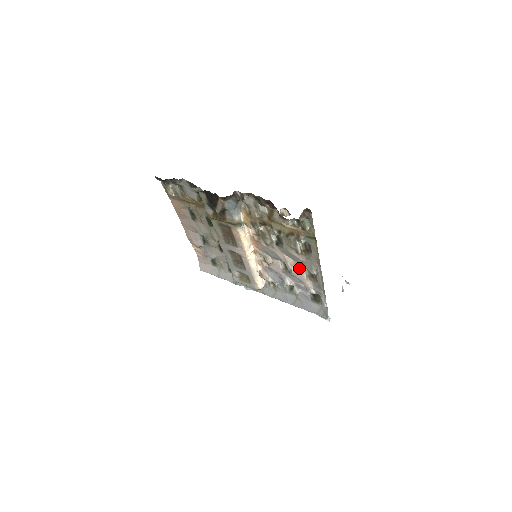
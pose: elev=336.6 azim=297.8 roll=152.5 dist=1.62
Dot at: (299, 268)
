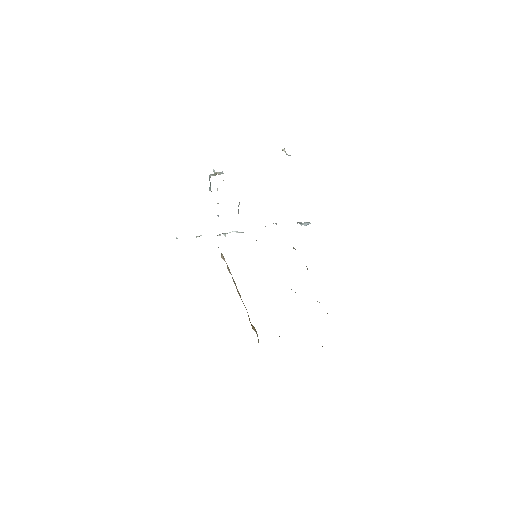
Dot at: occluded
